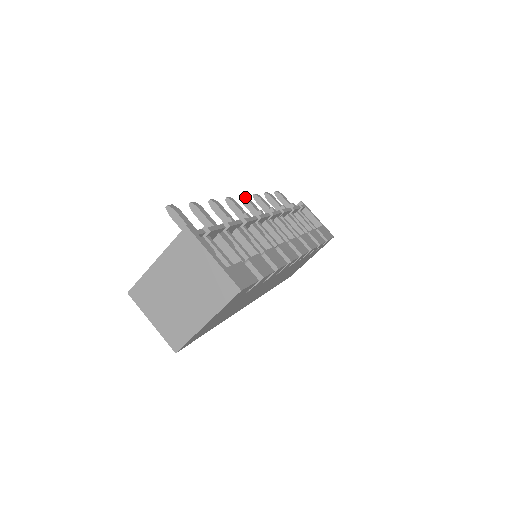
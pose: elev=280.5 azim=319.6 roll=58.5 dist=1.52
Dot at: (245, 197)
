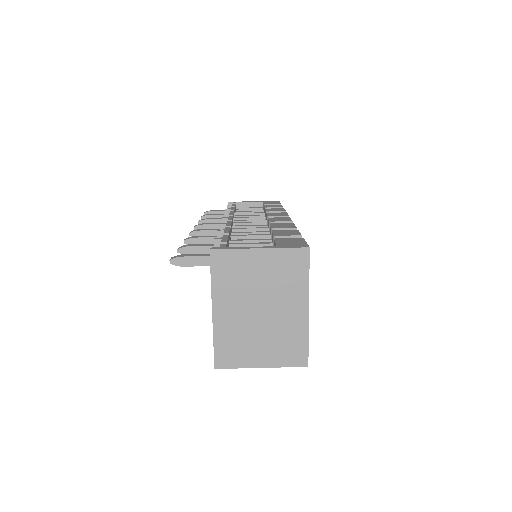
Dot at: (198, 225)
